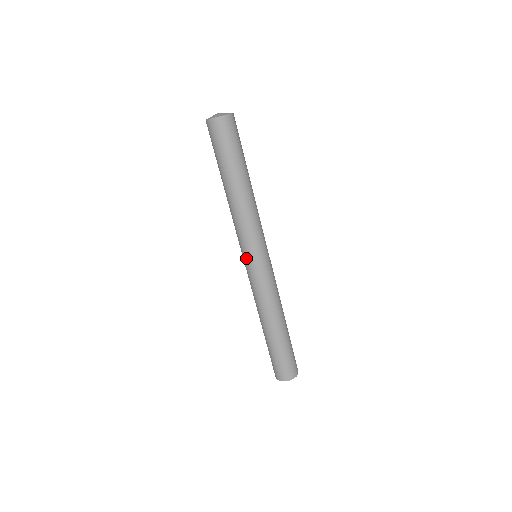
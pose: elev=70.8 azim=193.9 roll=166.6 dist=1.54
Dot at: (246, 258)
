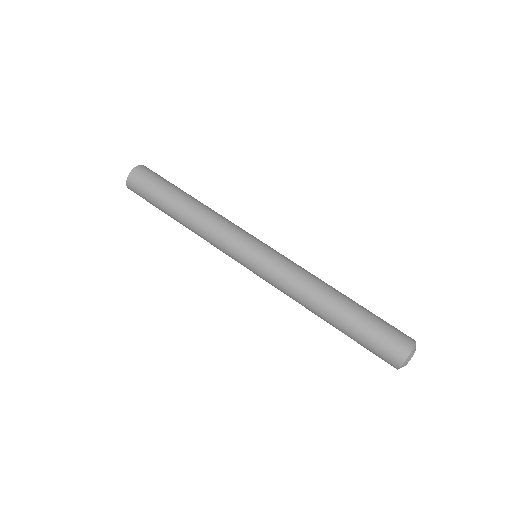
Dot at: (253, 247)
